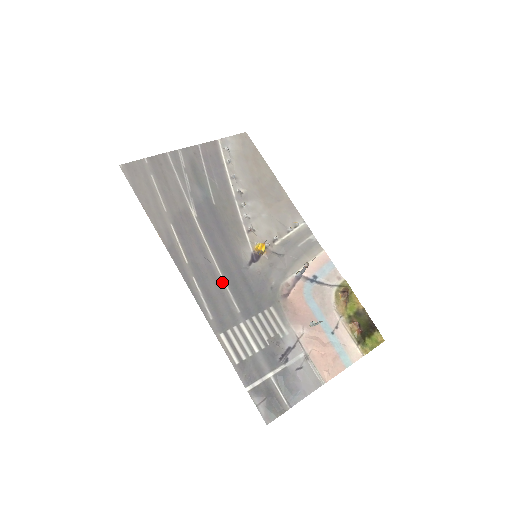
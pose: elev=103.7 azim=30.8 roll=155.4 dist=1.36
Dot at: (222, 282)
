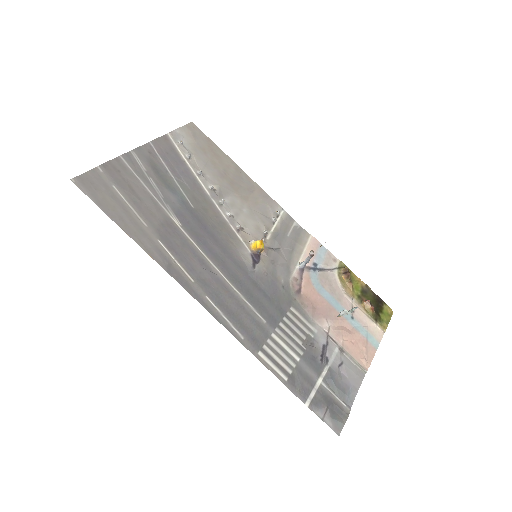
Dot at: (236, 294)
